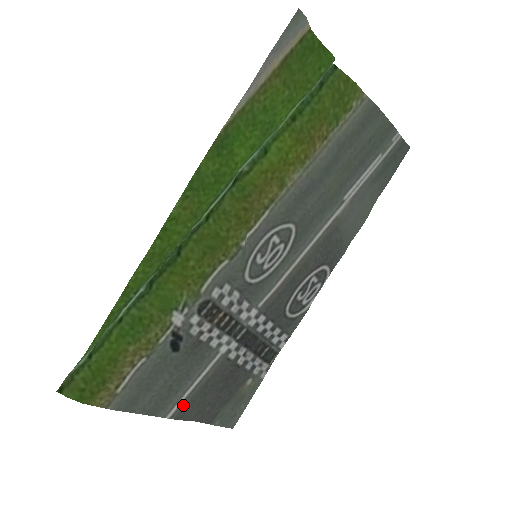
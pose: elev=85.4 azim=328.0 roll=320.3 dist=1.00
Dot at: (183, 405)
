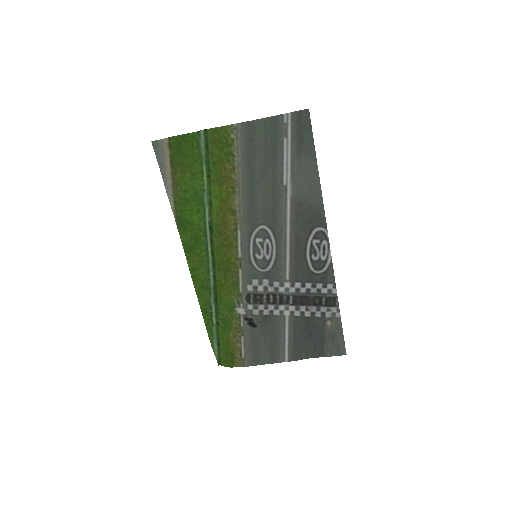
Dot at: (291, 352)
